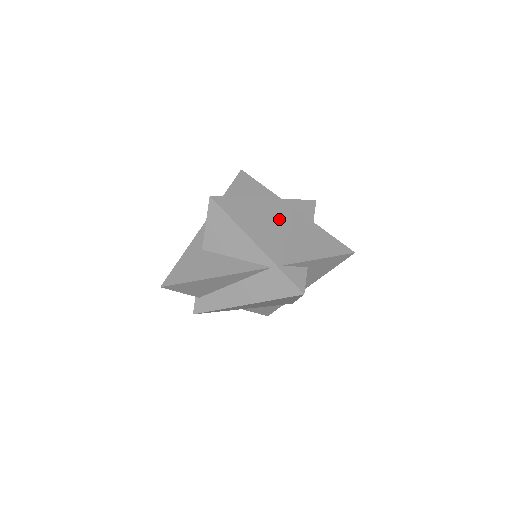
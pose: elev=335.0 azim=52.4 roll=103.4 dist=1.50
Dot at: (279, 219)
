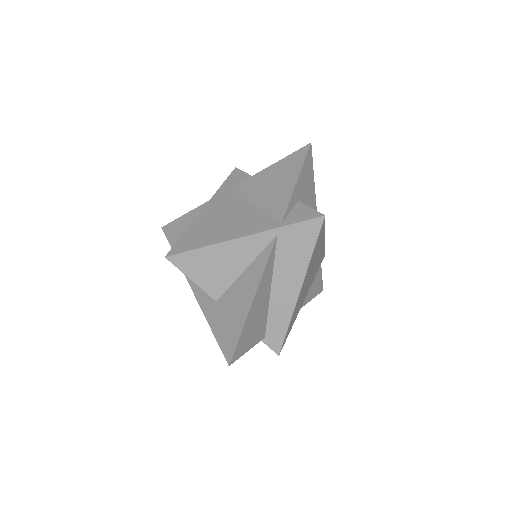
Dot at: (232, 206)
